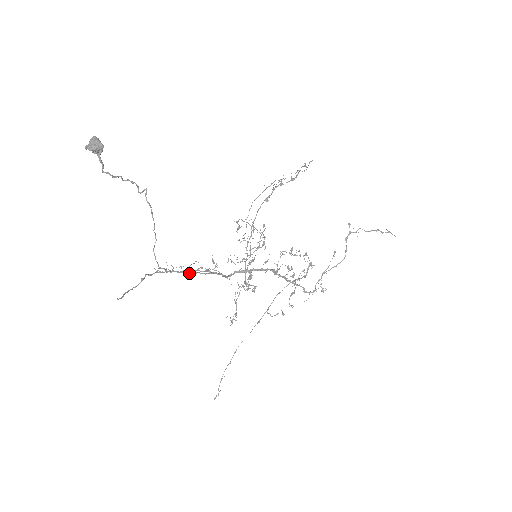
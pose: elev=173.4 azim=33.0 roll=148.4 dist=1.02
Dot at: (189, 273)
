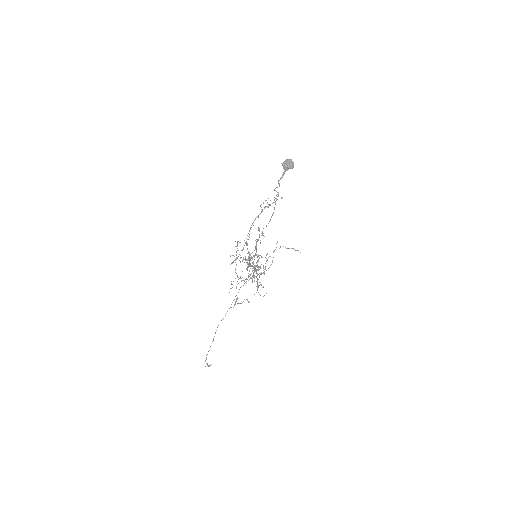
Dot at: occluded
